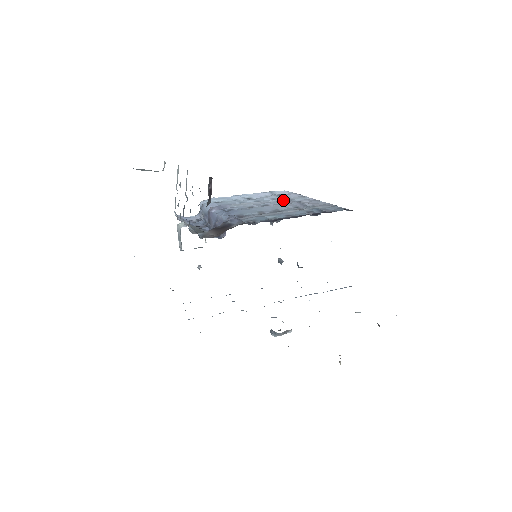
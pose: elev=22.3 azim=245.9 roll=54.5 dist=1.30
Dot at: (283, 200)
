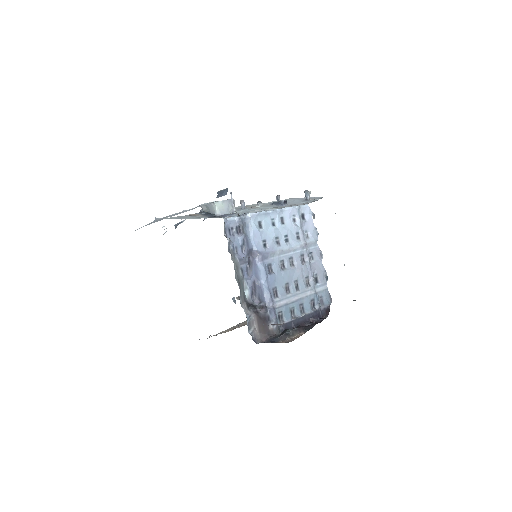
Dot at: (303, 249)
